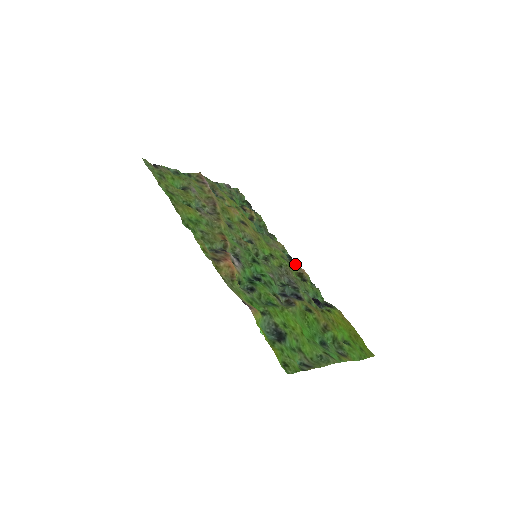
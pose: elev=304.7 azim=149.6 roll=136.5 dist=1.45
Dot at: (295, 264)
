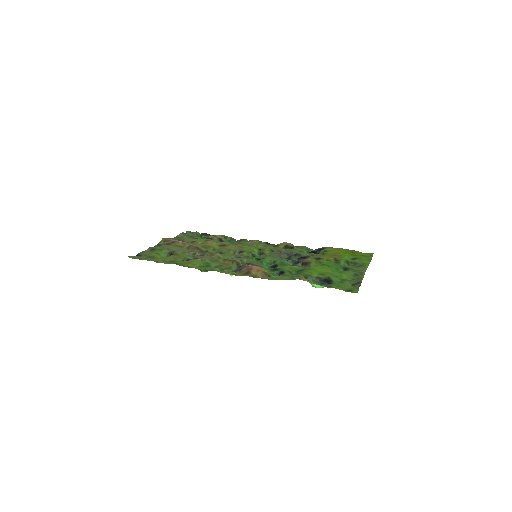
Dot at: occluded
